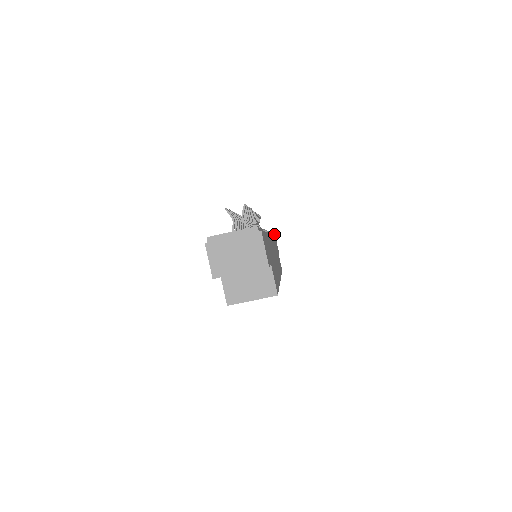
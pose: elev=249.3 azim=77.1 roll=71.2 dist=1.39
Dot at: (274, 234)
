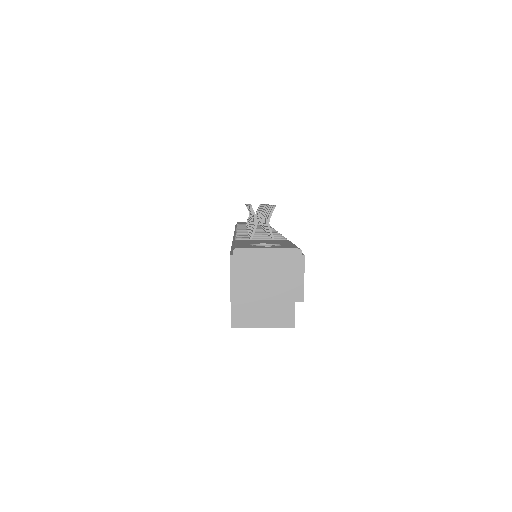
Dot at: occluded
